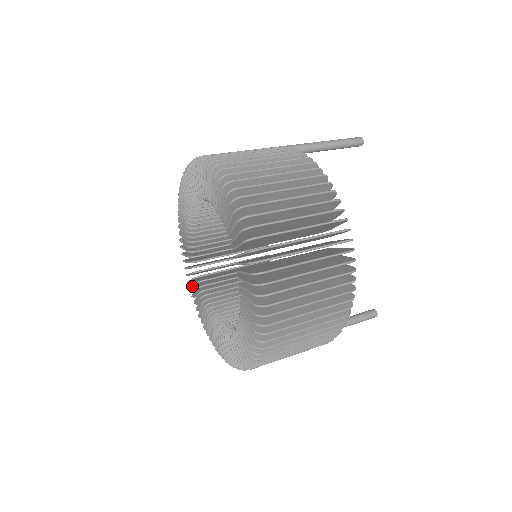
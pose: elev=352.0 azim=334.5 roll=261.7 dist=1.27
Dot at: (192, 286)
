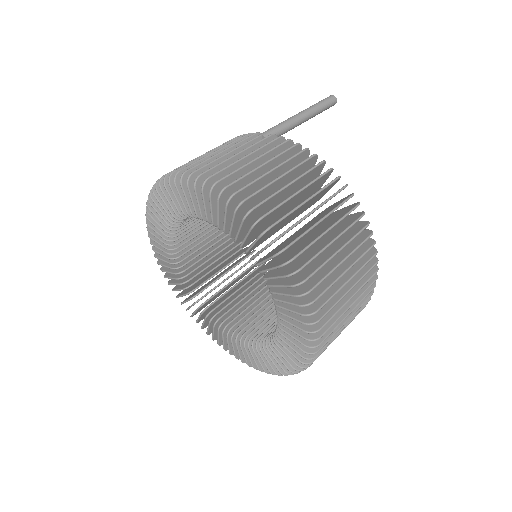
Dot at: (179, 290)
